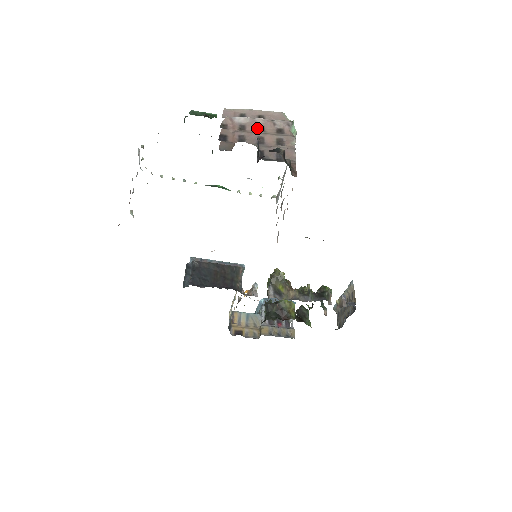
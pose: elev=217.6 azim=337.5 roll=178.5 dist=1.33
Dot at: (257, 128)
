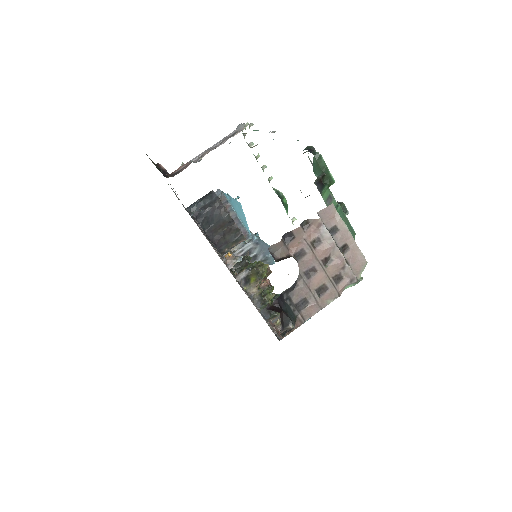
Dot at: (326, 256)
